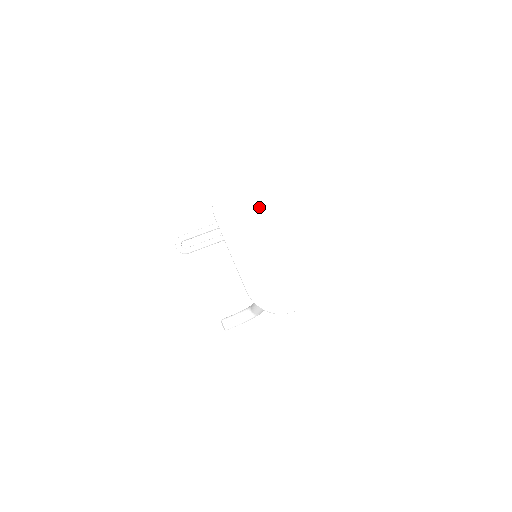
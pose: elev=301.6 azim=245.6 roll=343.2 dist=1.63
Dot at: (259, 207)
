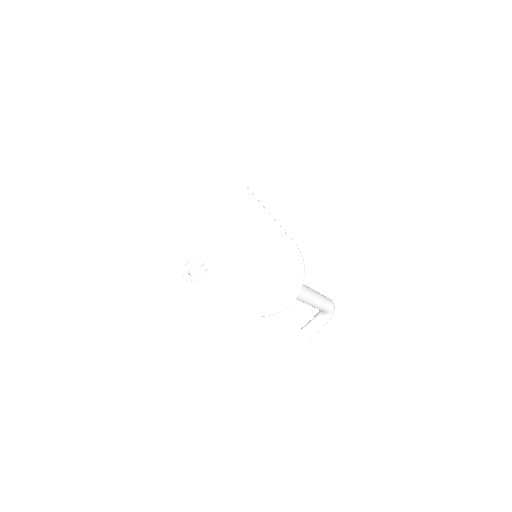
Dot at: (226, 205)
